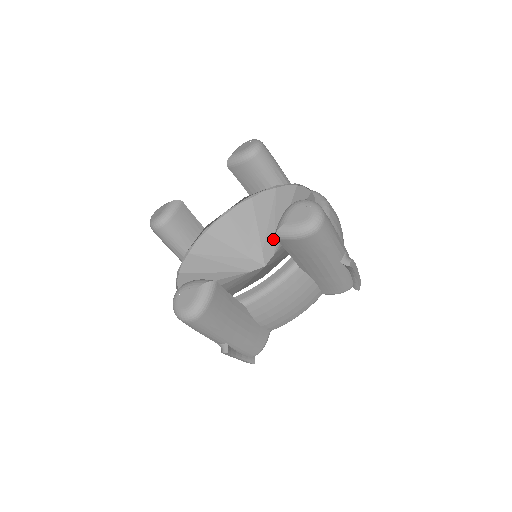
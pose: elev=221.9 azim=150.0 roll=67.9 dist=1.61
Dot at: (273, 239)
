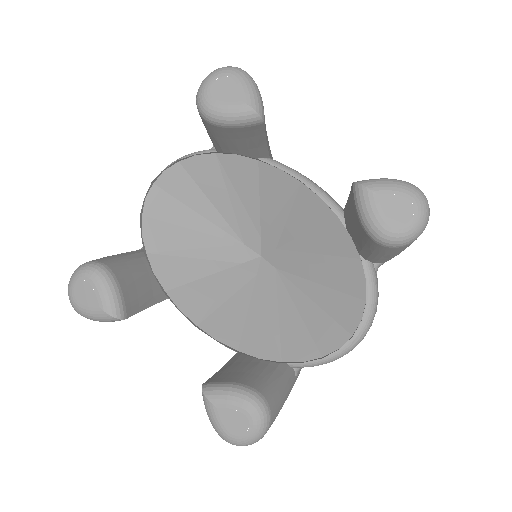
Dot at: (293, 264)
